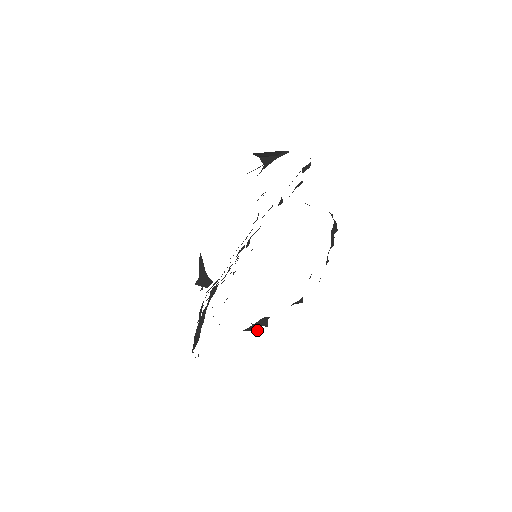
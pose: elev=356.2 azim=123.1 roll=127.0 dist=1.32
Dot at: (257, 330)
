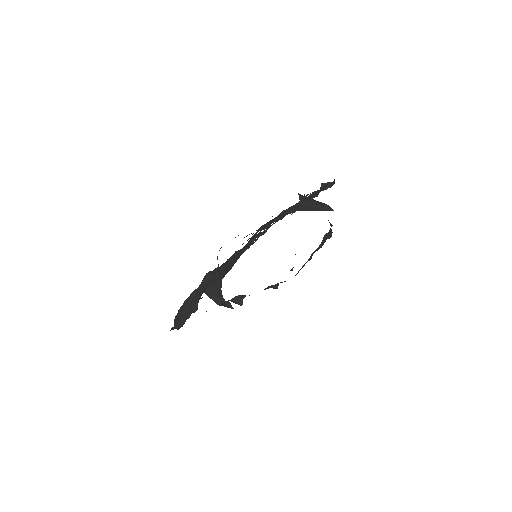
Dot at: (232, 307)
